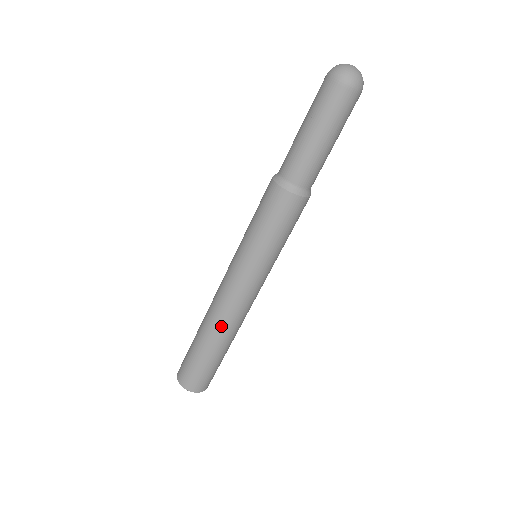
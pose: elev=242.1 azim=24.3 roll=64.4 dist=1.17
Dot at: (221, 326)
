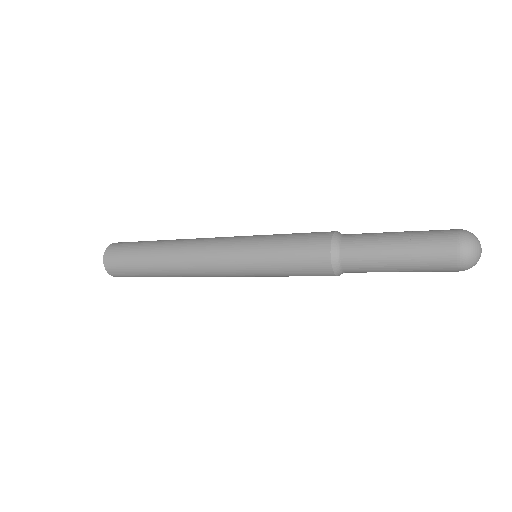
Dot at: (183, 275)
